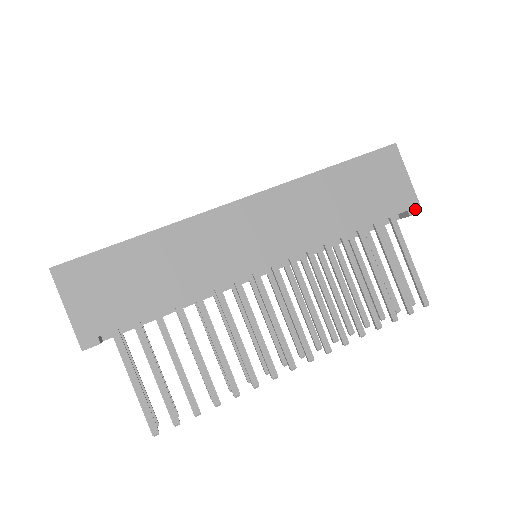
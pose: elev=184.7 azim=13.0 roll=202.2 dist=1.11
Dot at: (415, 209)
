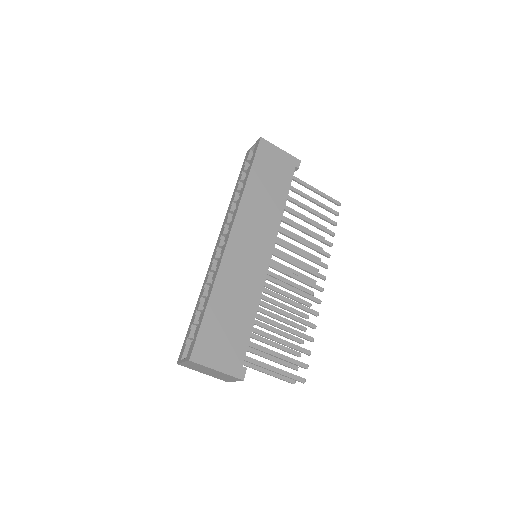
Dot at: (298, 163)
